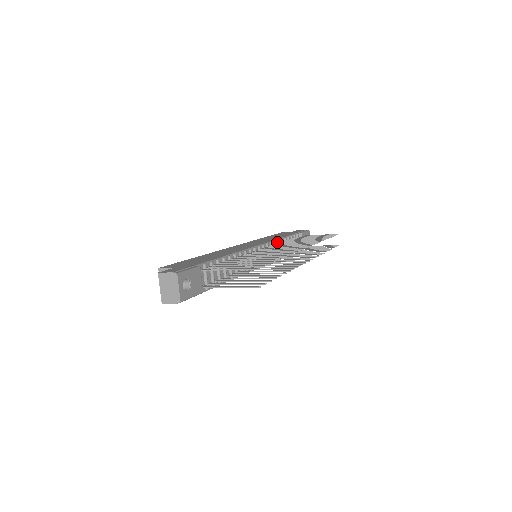
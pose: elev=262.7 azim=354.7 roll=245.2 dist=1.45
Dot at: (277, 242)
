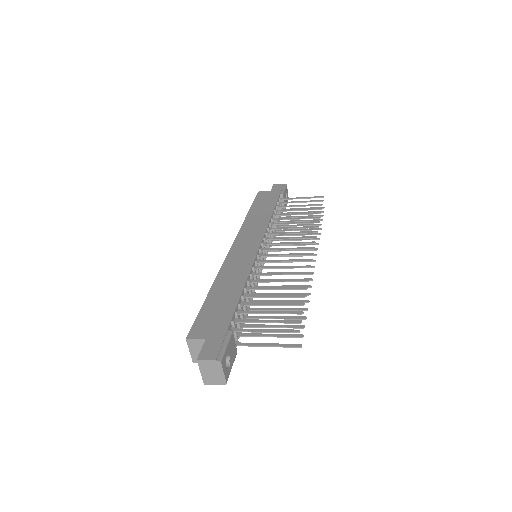
Dot at: (269, 226)
